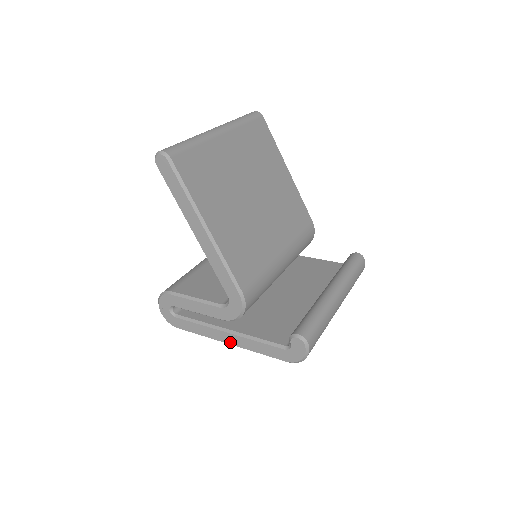
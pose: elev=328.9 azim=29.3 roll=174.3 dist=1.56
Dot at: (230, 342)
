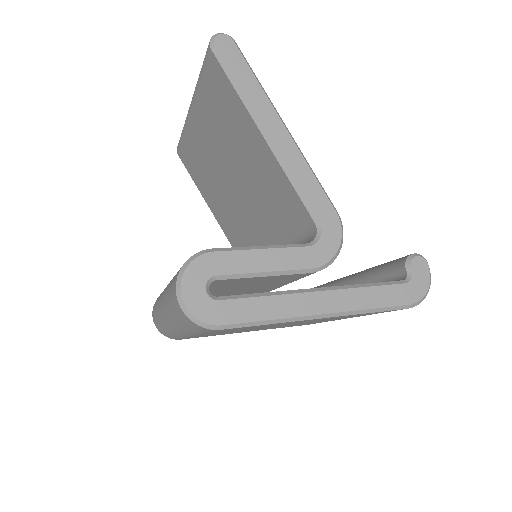
Dot at: (326, 309)
